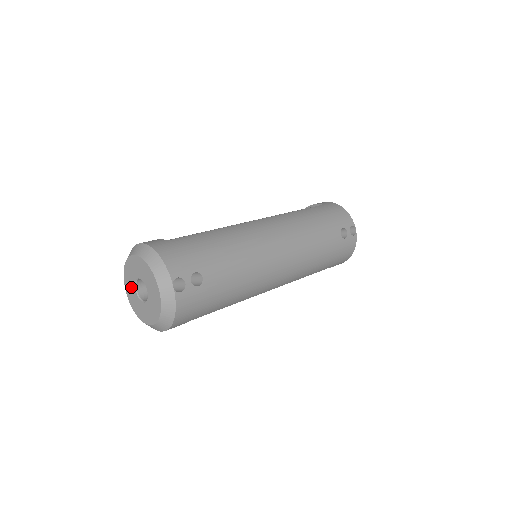
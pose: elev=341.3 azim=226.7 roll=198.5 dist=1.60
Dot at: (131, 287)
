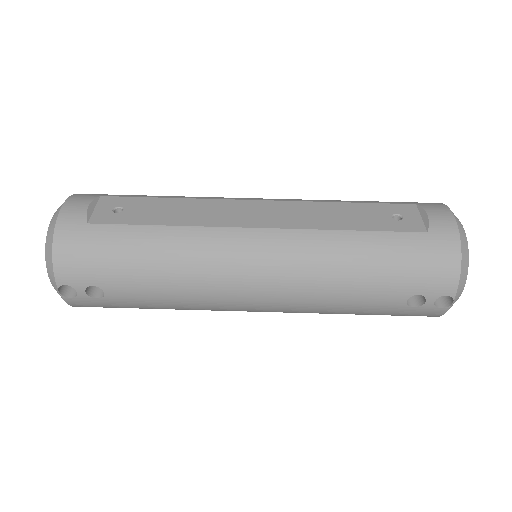
Dot at: occluded
